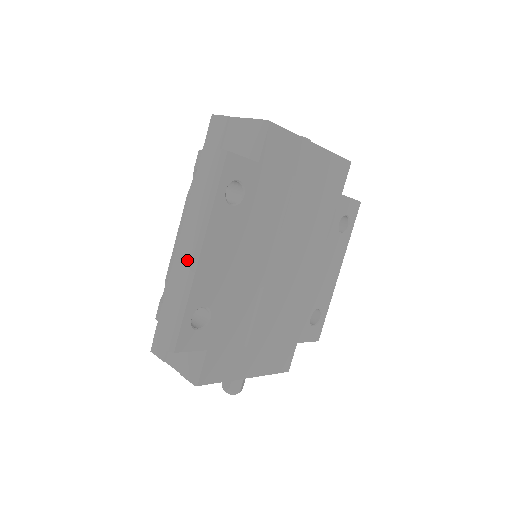
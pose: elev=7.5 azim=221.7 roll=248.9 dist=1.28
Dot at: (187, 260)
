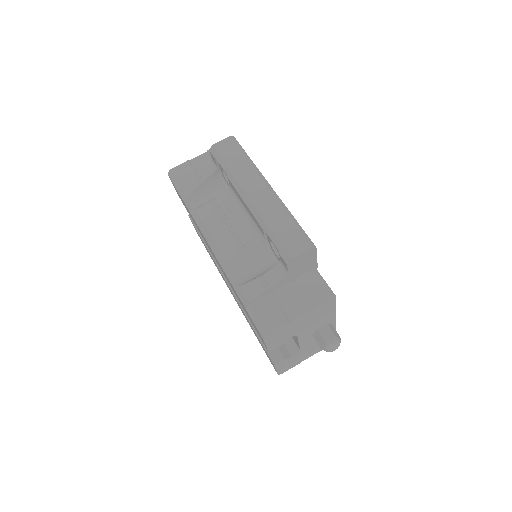
Dot at: (266, 194)
